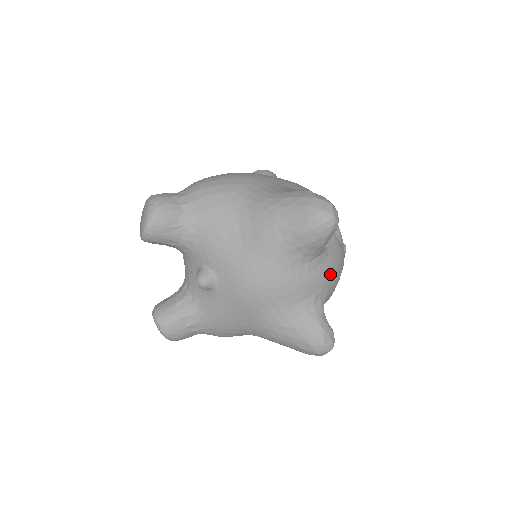
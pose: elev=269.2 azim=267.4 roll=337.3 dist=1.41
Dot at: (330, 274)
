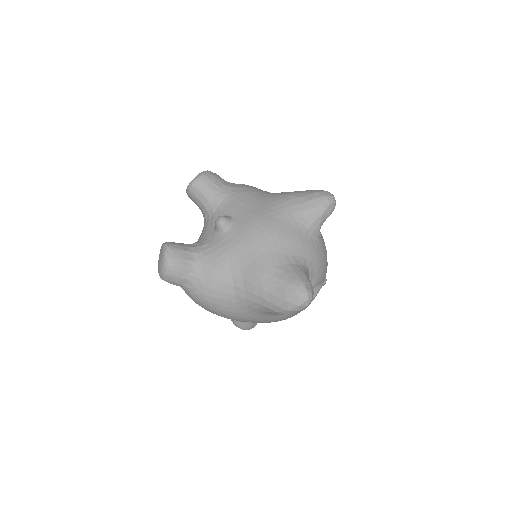
Dot at: (318, 256)
